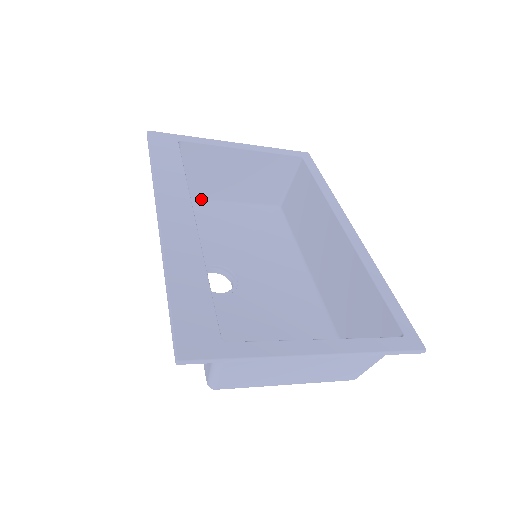
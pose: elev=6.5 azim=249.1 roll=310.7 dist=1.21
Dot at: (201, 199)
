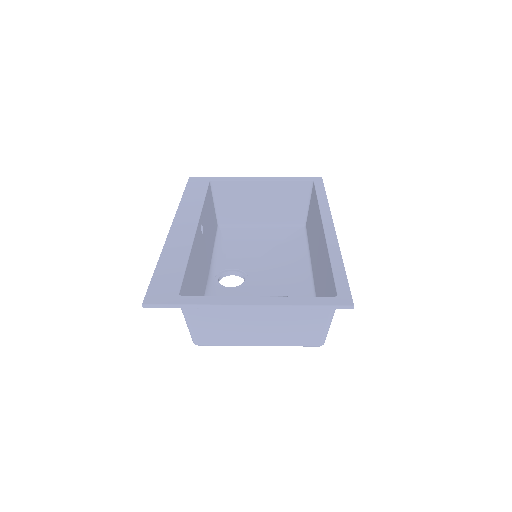
Dot at: (237, 225)
